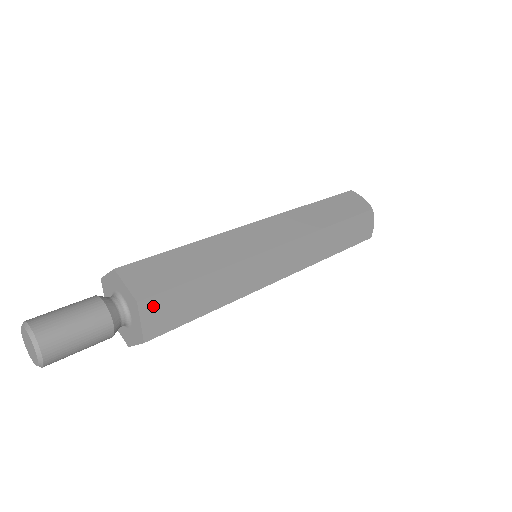
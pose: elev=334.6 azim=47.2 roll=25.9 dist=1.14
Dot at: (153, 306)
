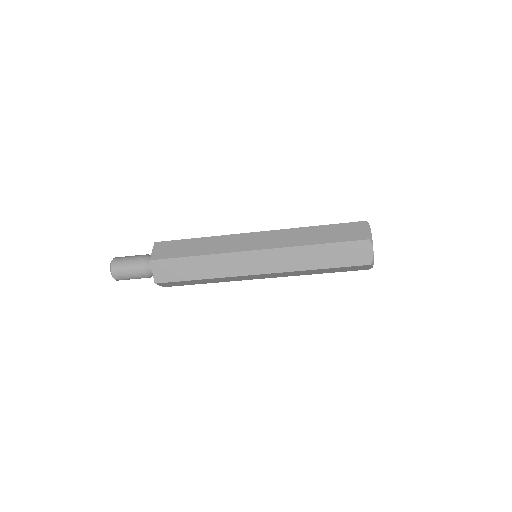
Dot at: (159, 265)
